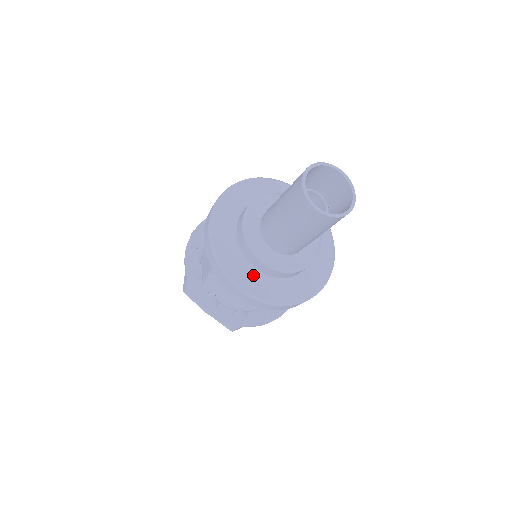
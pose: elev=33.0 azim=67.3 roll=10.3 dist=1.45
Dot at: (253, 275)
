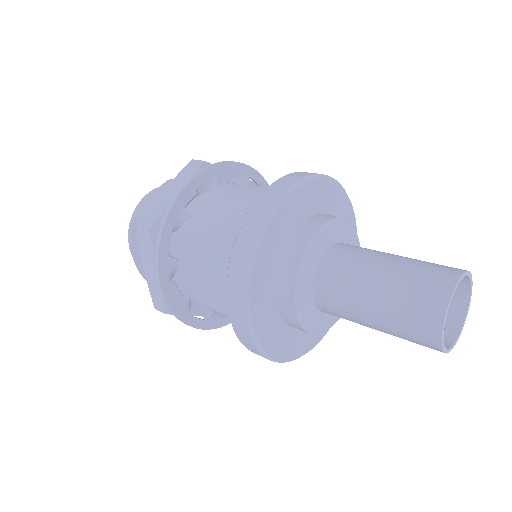
Dot at: (269, 306)
